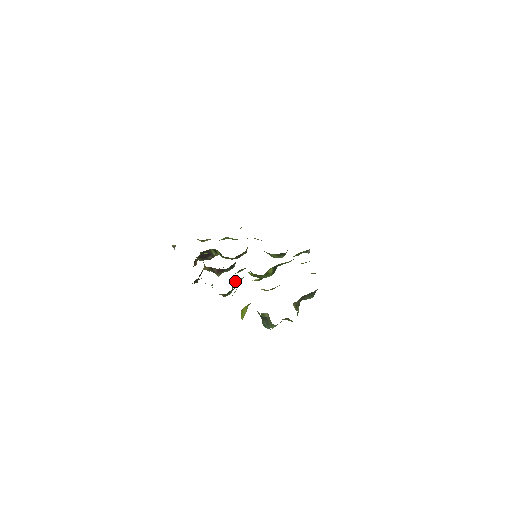
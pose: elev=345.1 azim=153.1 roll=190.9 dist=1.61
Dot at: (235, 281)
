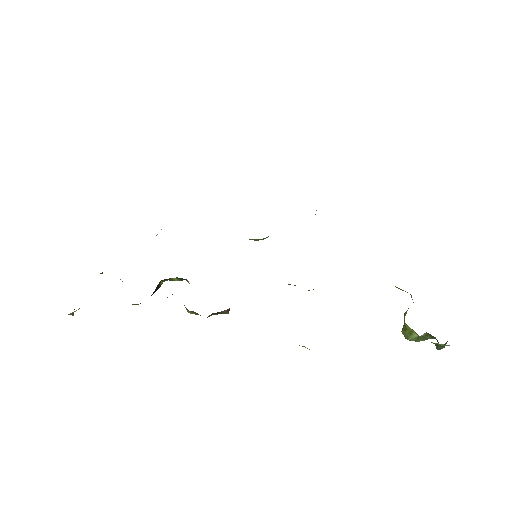
Dot at: occluded
